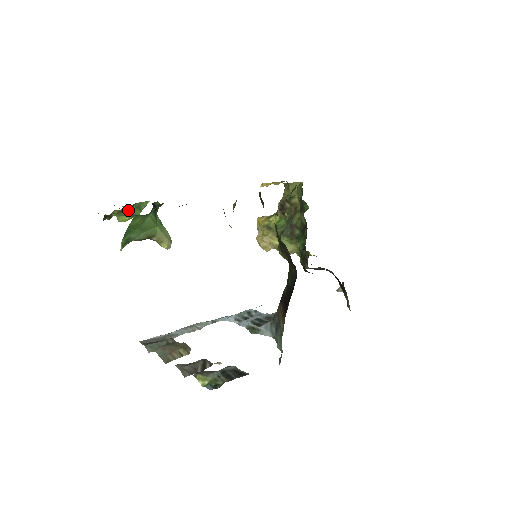
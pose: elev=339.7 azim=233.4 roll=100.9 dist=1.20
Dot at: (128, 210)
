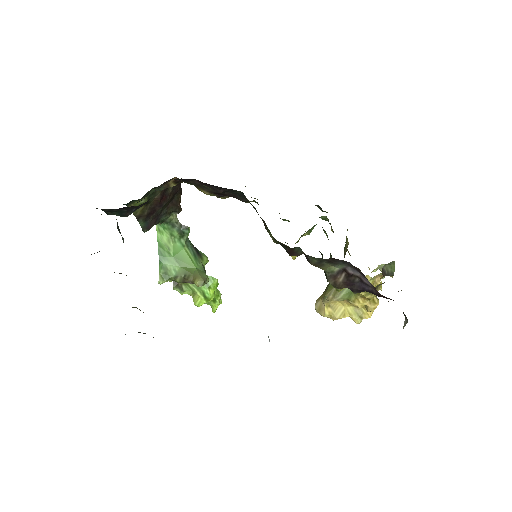
Dot at: occluded
